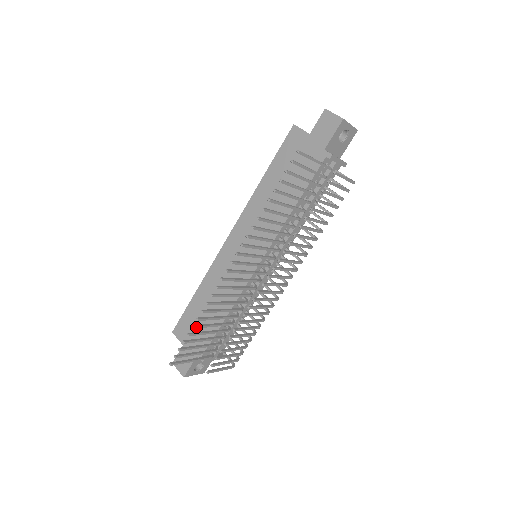
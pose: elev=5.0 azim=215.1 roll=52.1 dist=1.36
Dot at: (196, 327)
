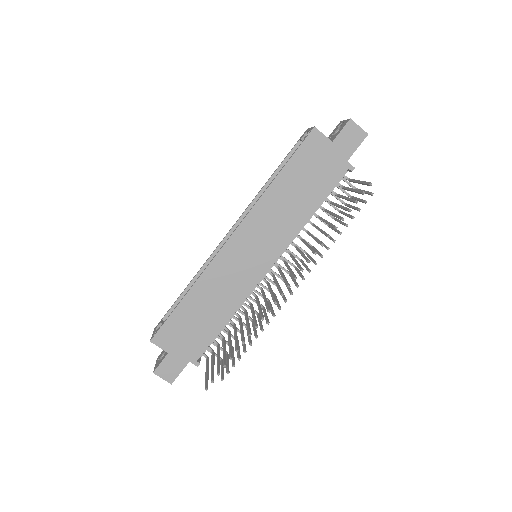
Dot at: (238, 349)
